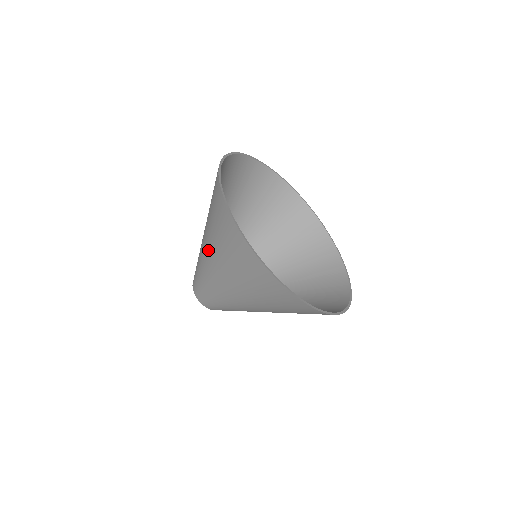
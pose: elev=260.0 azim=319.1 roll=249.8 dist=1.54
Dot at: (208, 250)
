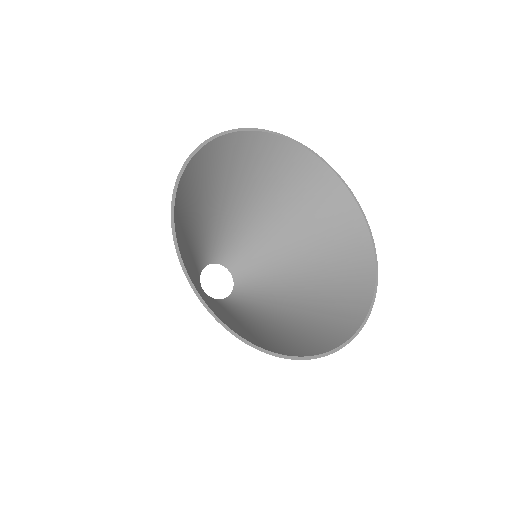
Dot at: occluded
